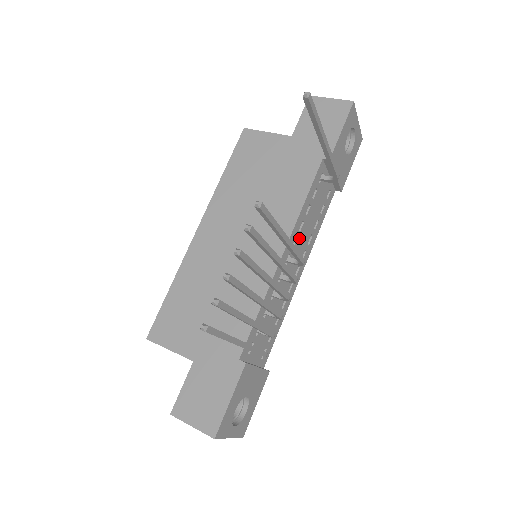
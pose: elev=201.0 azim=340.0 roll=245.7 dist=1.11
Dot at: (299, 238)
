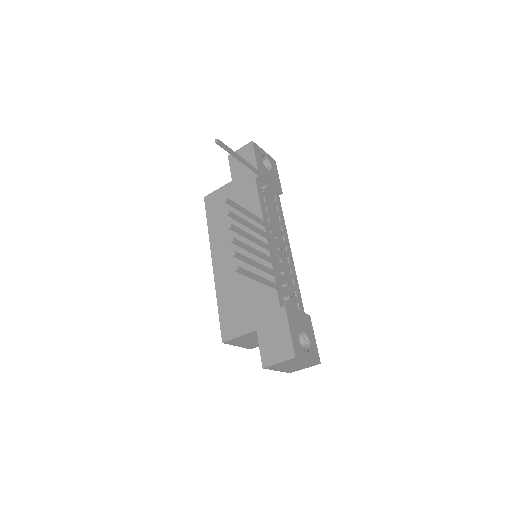
Dot at: occluded
